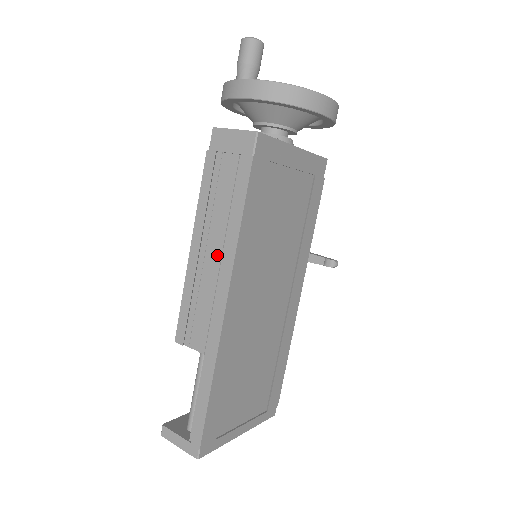
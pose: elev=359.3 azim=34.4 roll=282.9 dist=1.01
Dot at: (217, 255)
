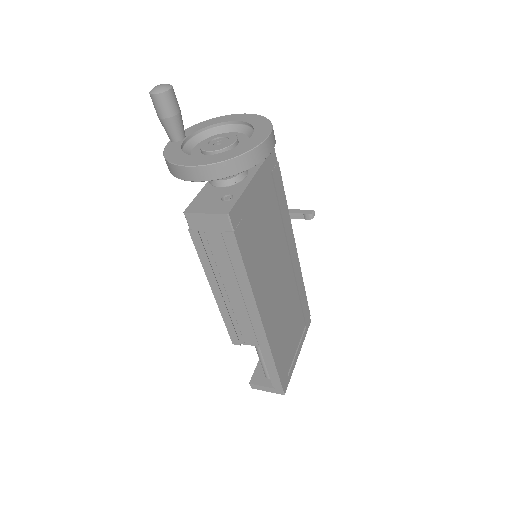
Dot at: (237, 294)
